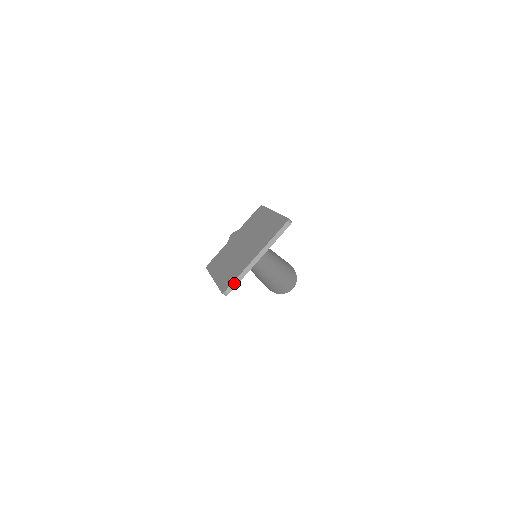
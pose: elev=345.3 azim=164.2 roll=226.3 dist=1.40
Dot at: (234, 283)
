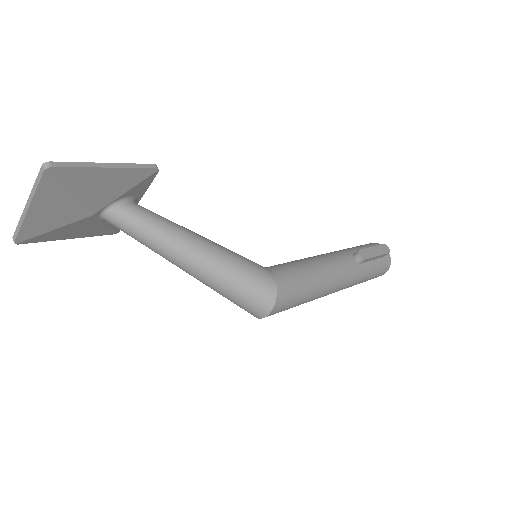
Dot at: (17, 231)
